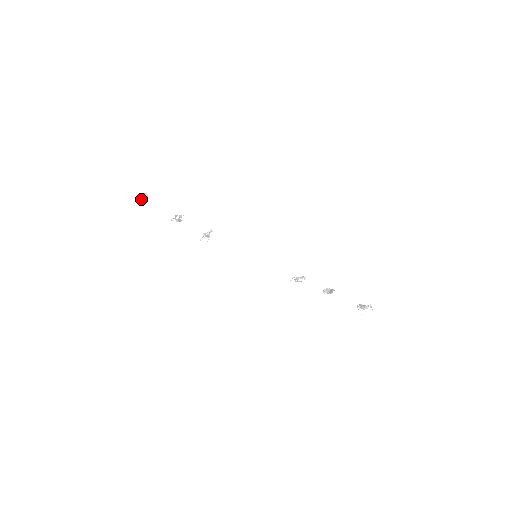
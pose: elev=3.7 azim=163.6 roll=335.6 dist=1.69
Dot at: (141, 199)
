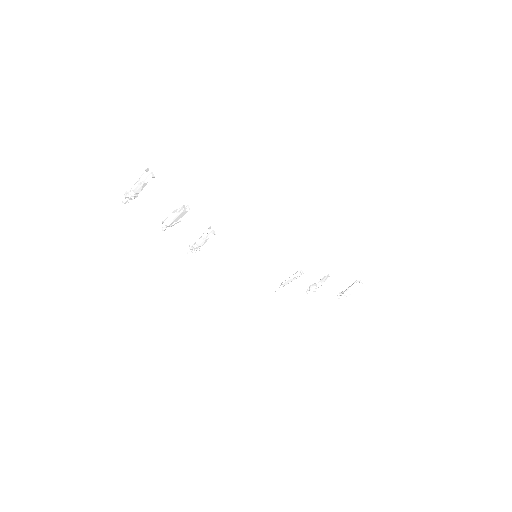
Dot at: (129, 191)
